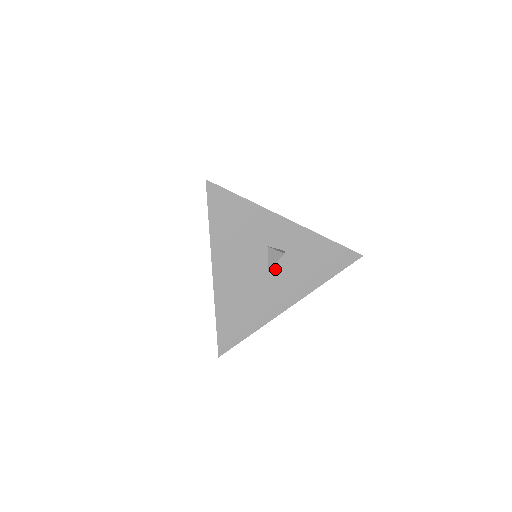
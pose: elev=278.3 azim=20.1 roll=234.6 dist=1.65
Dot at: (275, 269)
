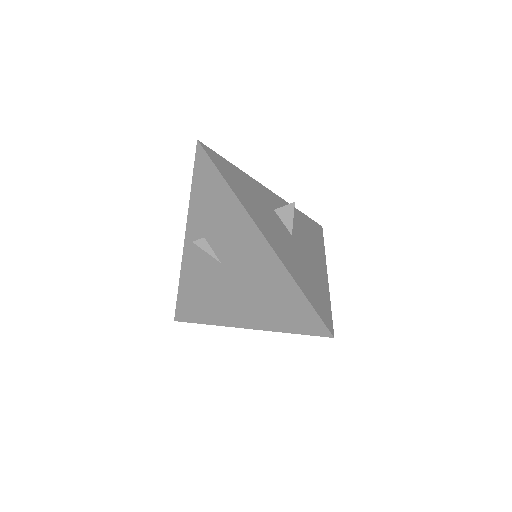
Dot at: (293, 233)
